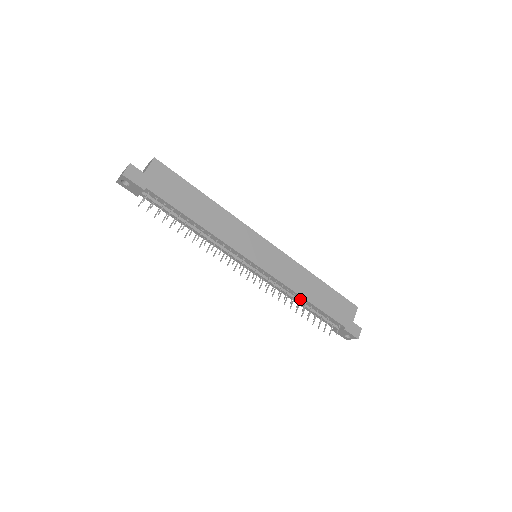
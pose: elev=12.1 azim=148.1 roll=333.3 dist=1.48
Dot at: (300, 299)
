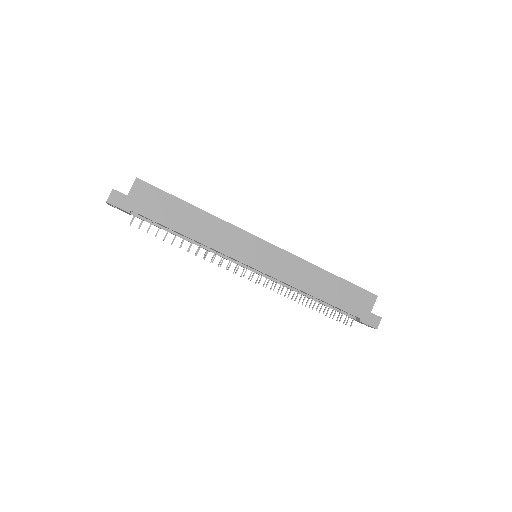
Dot at: (307, 294)
